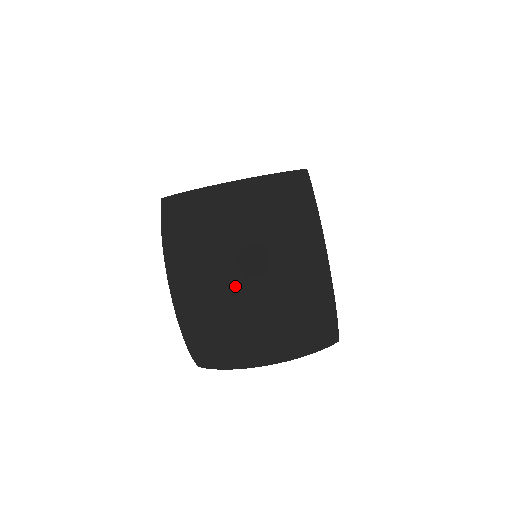
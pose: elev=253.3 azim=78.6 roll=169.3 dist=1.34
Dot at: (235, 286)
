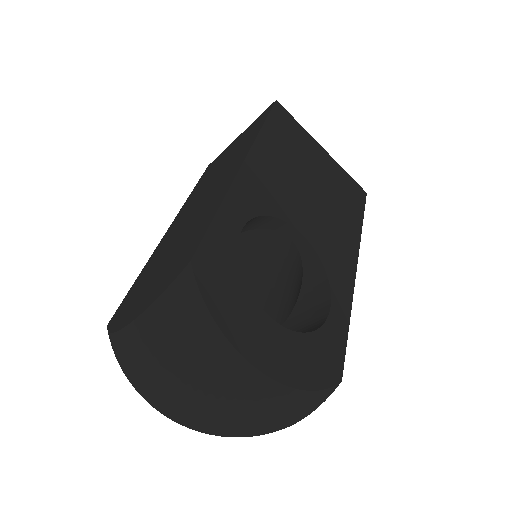
Dot at: (189, 420)
